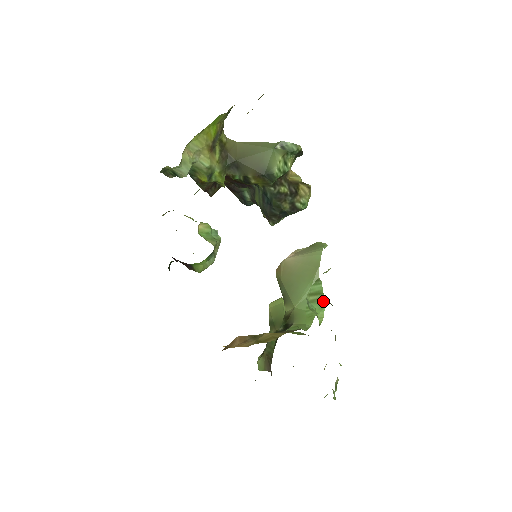
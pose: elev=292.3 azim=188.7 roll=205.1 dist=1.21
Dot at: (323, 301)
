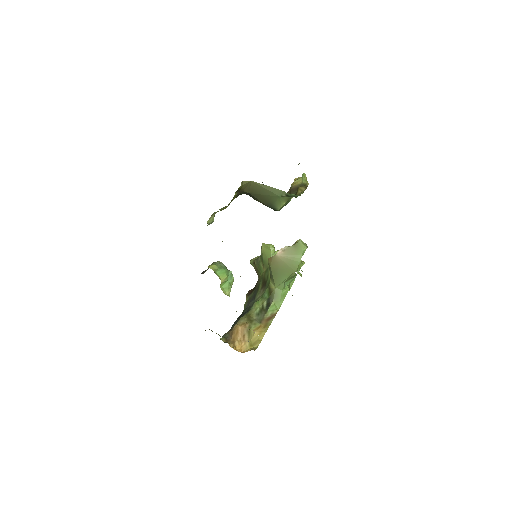
Dot at: (295, 276)
